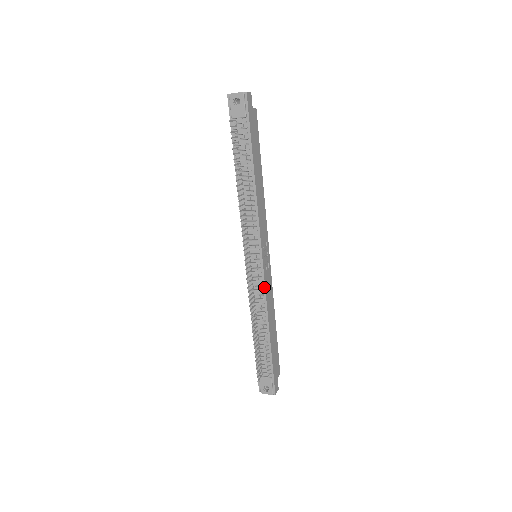
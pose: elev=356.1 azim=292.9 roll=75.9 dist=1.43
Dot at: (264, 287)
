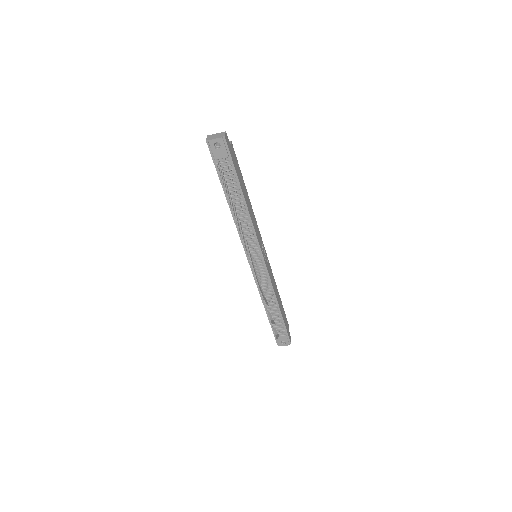
Dot at: (269, 278)
